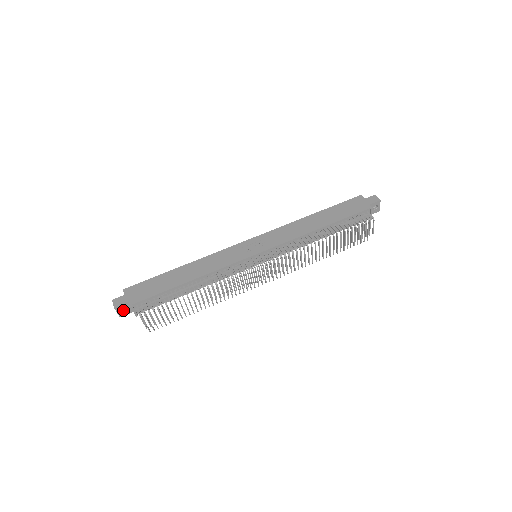
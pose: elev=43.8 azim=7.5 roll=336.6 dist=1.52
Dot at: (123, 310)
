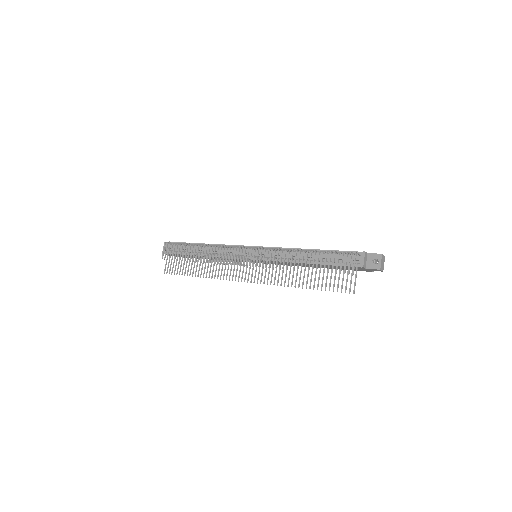
Dot at: occluded
